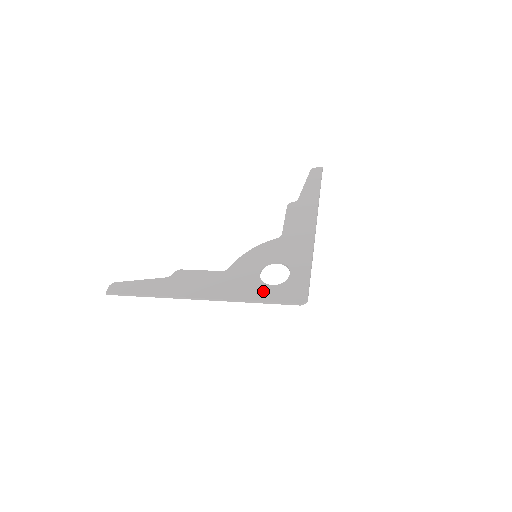
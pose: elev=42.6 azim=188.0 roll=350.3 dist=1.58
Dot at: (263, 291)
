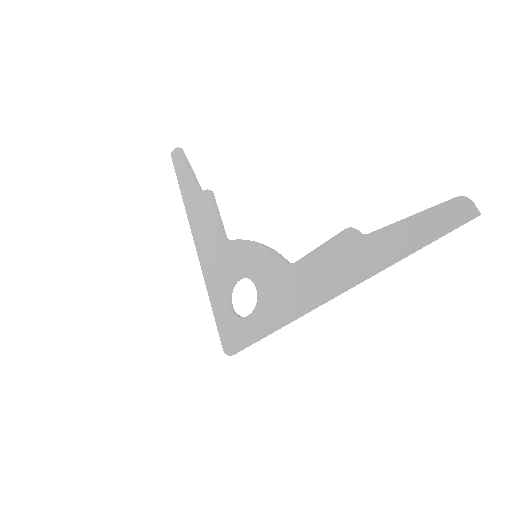
Dot at: (221, 301)
